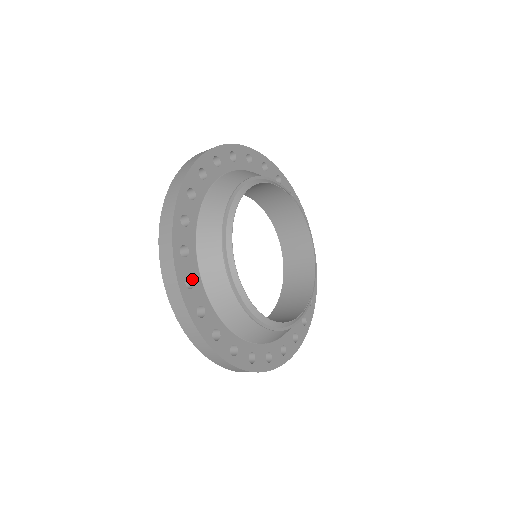
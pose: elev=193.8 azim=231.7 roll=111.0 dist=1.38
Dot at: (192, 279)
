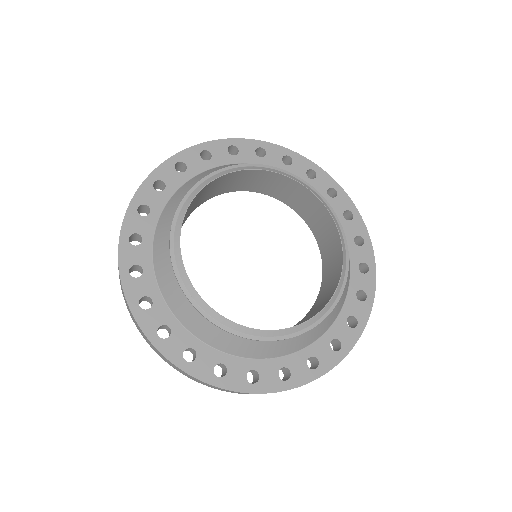
Dot at: (150, 298)
